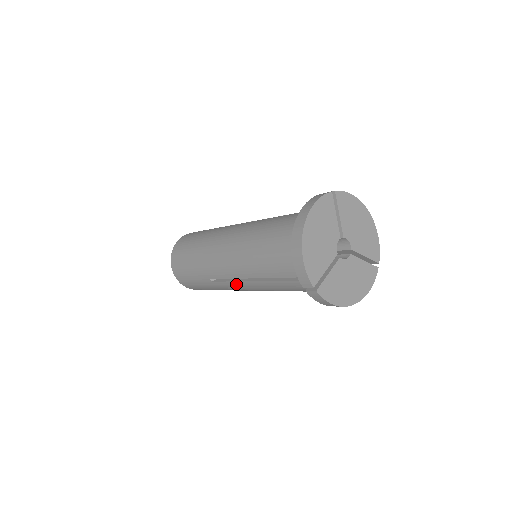
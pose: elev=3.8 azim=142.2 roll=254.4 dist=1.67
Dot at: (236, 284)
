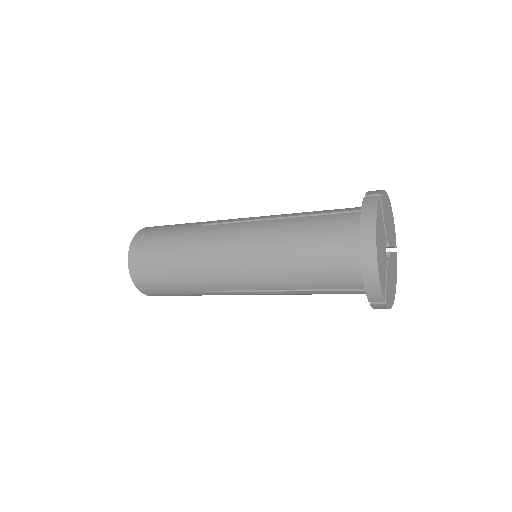
Dot at: (246, 293)
